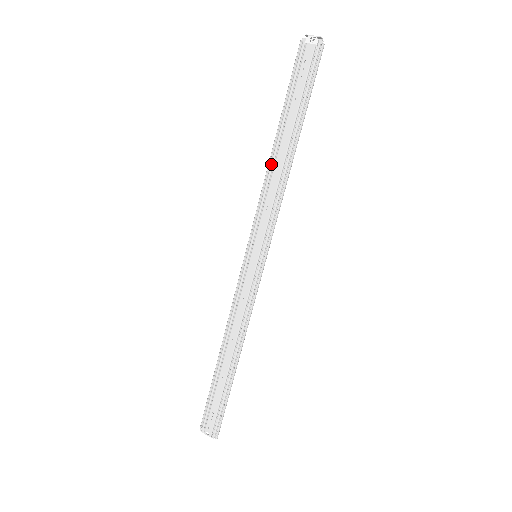
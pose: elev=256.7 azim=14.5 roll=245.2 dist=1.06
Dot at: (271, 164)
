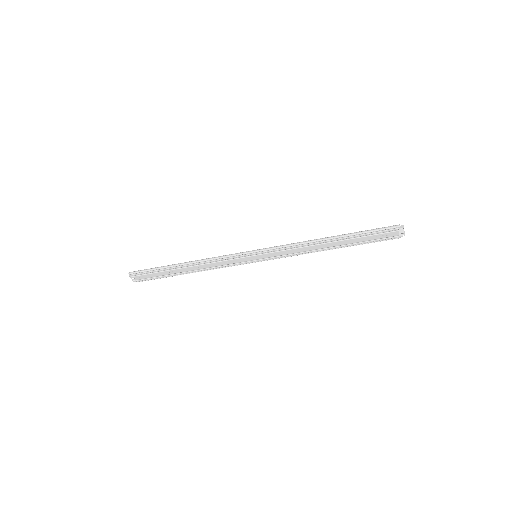
Dot at: (316, 243)
